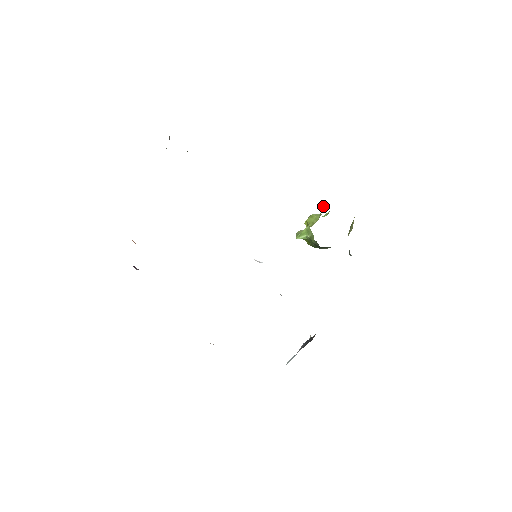
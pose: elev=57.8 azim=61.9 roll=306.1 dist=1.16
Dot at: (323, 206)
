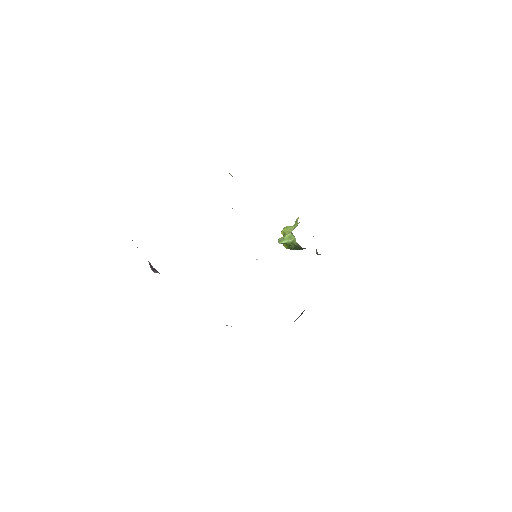
Dot at: (297, 219)
